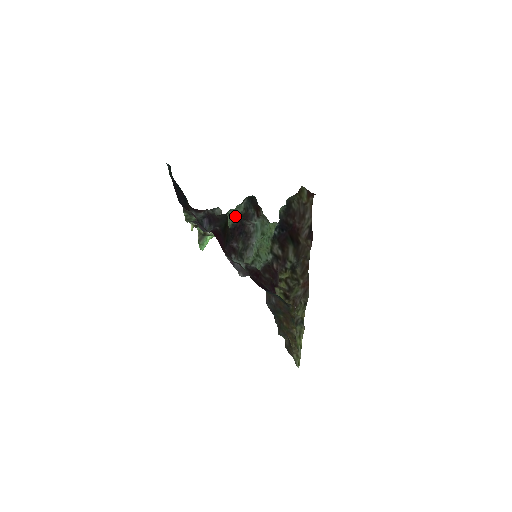
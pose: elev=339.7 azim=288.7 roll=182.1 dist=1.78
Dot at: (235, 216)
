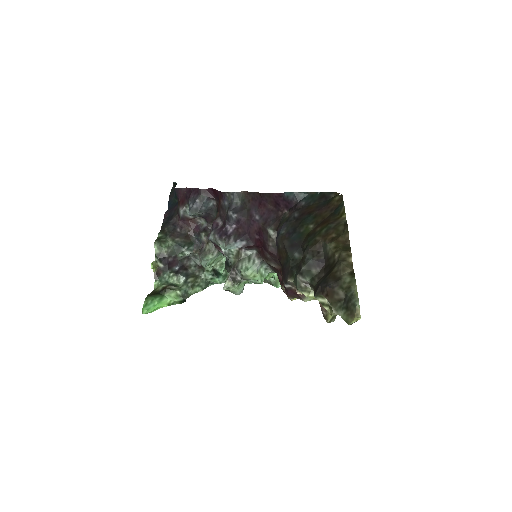
Dot at: occluded
